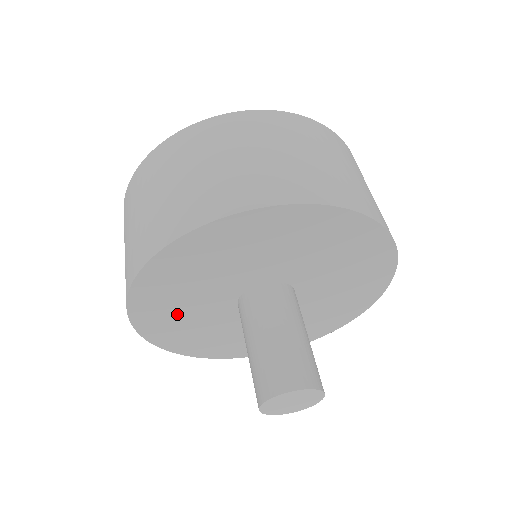
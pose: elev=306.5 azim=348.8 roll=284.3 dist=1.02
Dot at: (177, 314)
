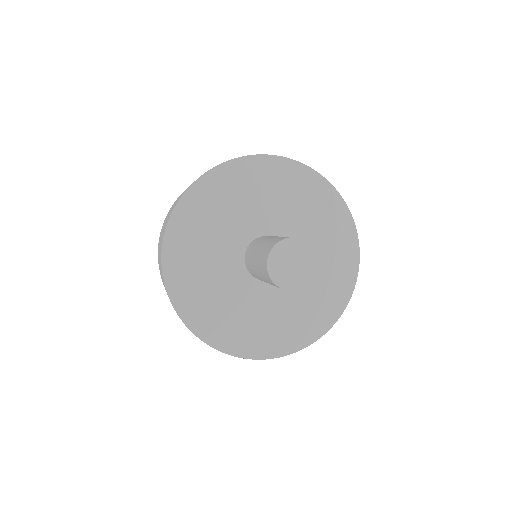
Dot at: (203, 285)
